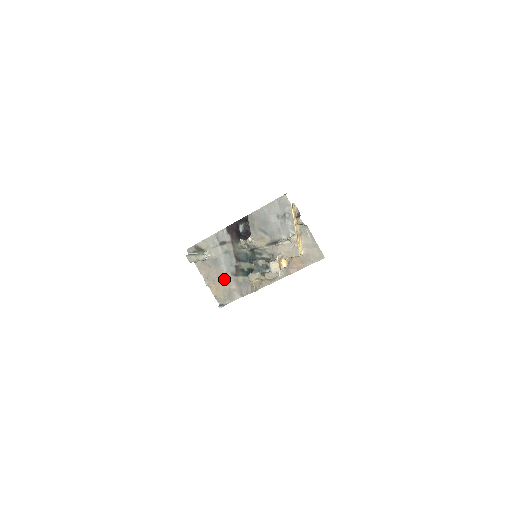
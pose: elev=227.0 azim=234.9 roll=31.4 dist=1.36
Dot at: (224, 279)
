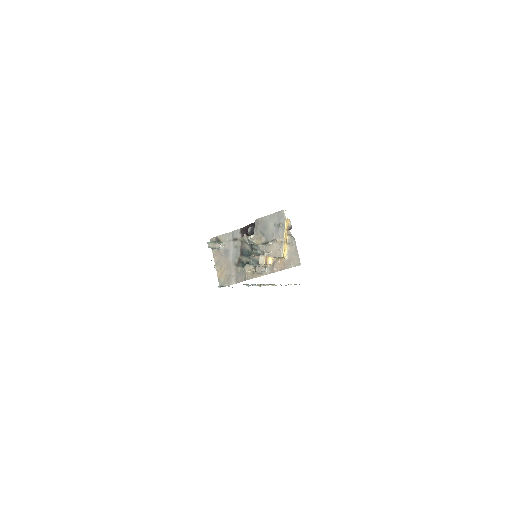
Dot at: (228, 267)
